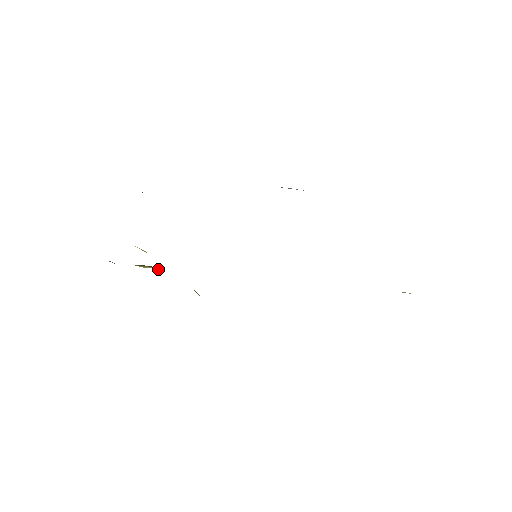
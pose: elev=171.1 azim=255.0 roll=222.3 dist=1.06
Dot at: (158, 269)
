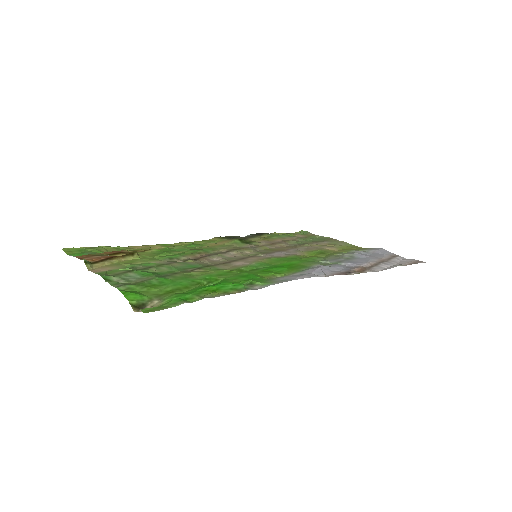
Dot at: (138, 255)
